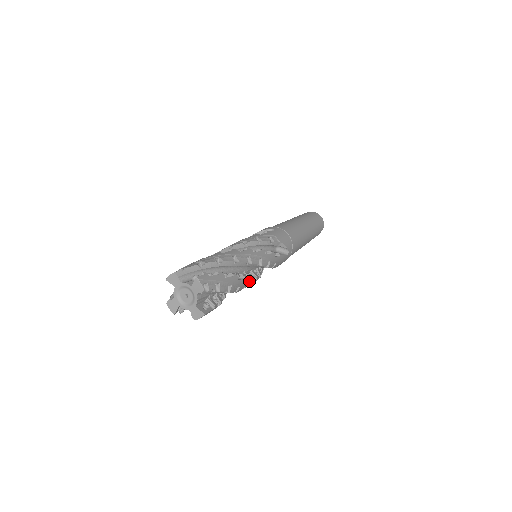
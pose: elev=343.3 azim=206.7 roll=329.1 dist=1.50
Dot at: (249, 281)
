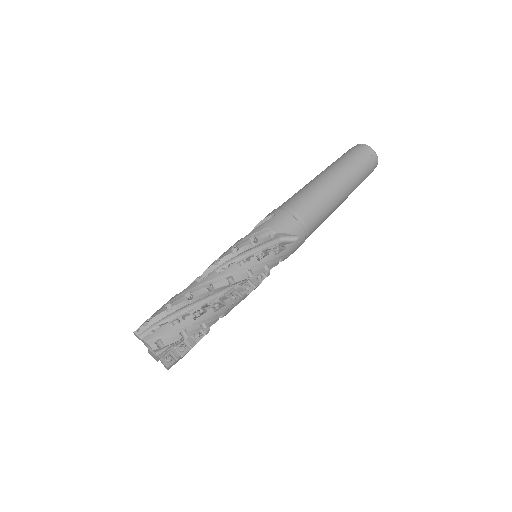
Dot at: occluded
